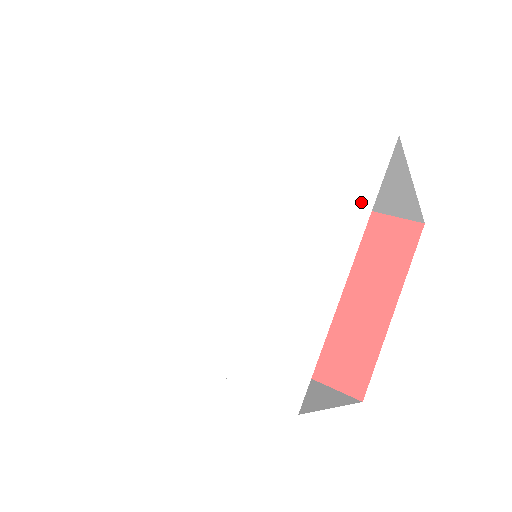
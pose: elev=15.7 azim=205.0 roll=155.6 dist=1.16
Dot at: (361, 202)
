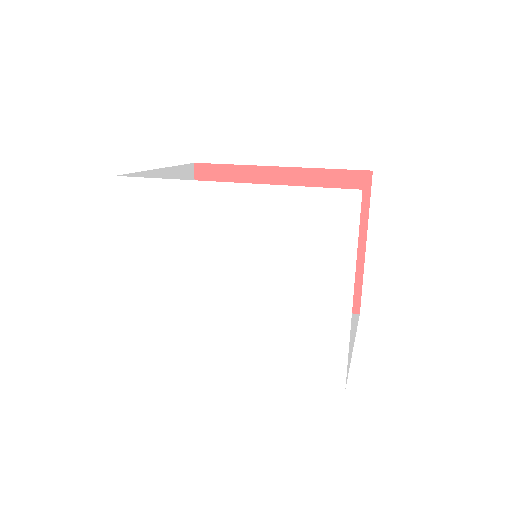
Dot at: (347, 246)
